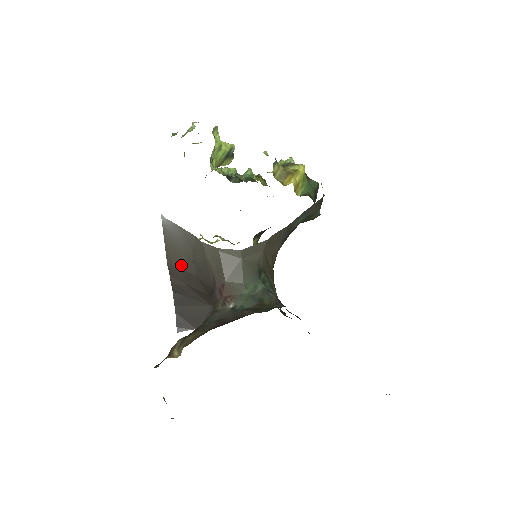
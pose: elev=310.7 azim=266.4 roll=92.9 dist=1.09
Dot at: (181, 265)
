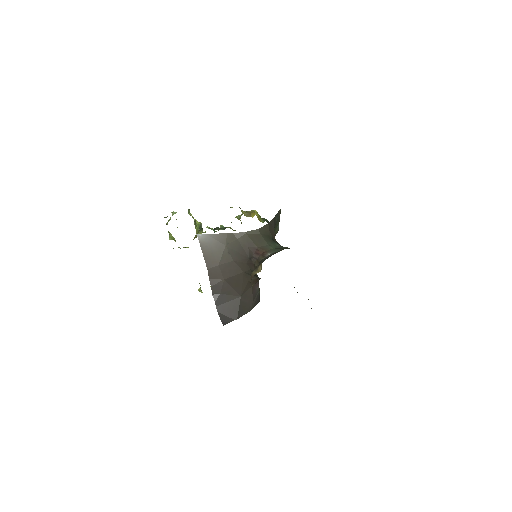
Dot at: (219, 262)
